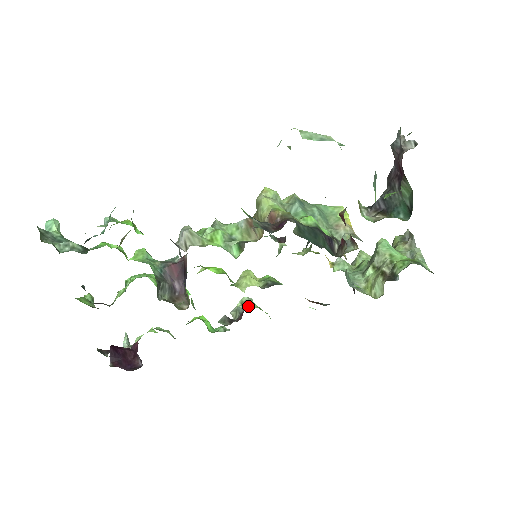
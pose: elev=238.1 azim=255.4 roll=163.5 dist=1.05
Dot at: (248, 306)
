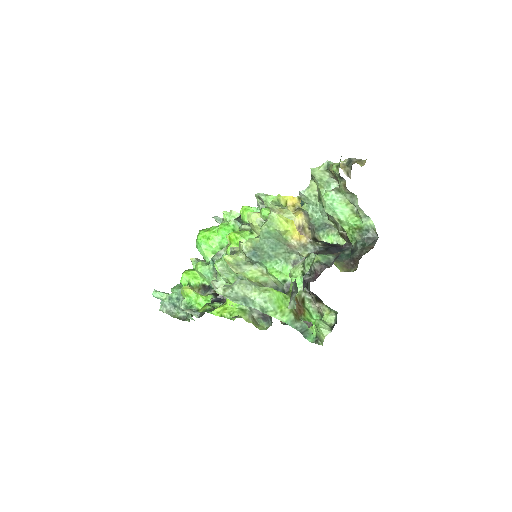
Dot at: (265, 205)
